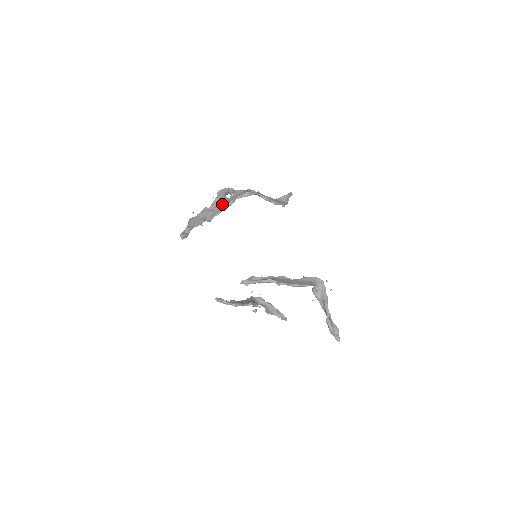
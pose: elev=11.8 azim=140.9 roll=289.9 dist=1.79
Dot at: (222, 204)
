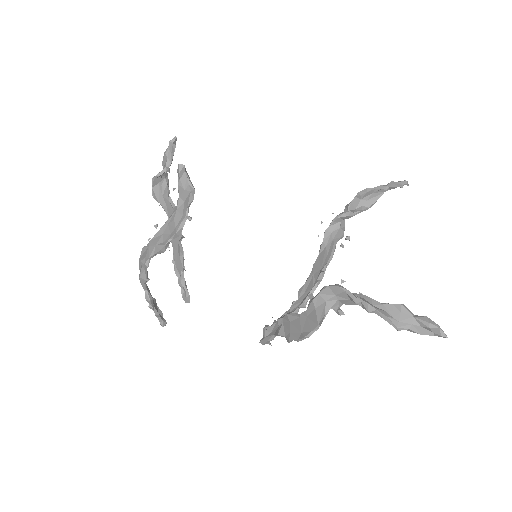
Dot at: occluded
